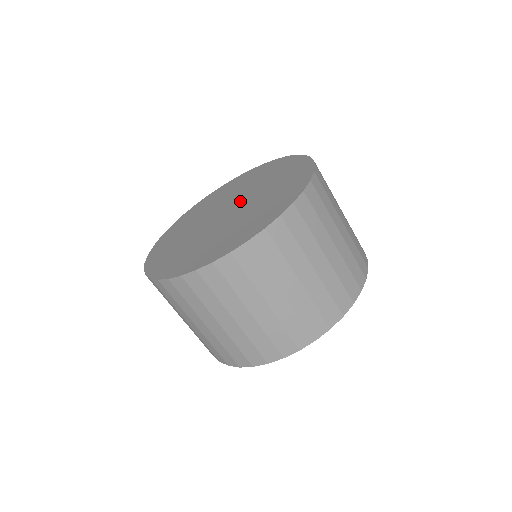
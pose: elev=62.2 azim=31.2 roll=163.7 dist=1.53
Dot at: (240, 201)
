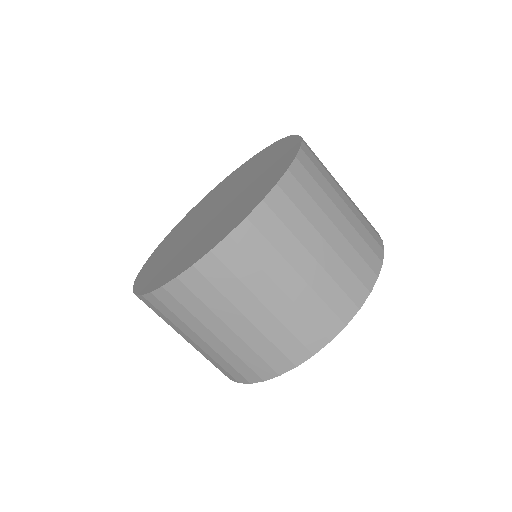
Dot at: (228, 197)
